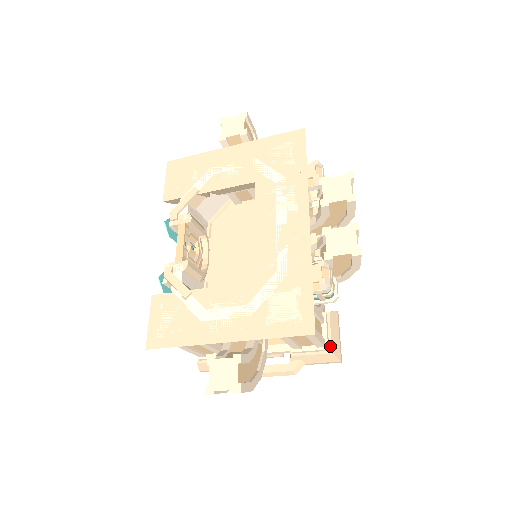
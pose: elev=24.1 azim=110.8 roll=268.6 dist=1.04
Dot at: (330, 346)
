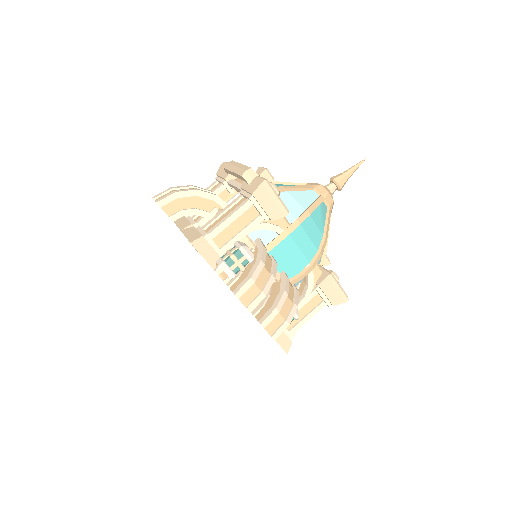
Dot at: (330, 302)
